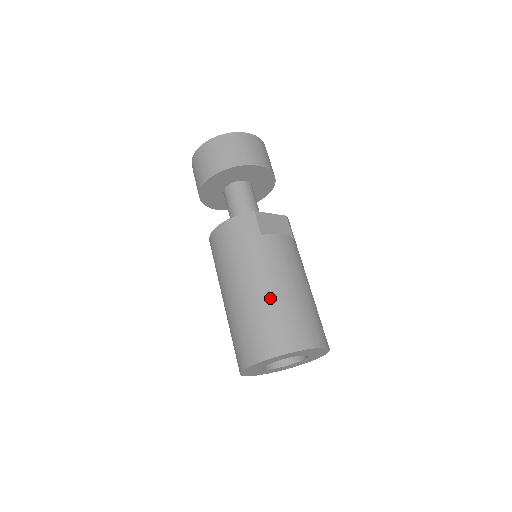
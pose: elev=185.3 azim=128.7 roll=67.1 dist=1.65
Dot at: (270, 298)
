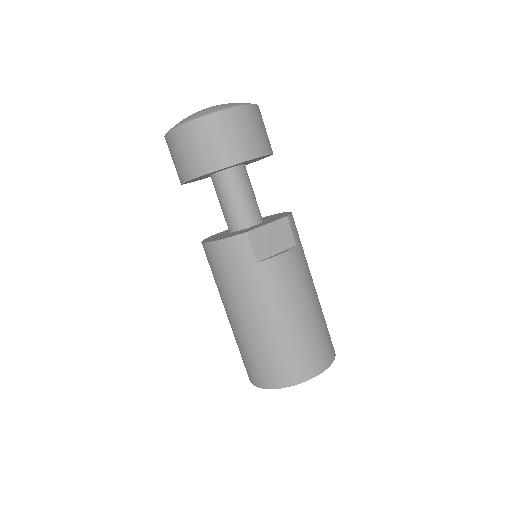
Dot at: (271, 334)
